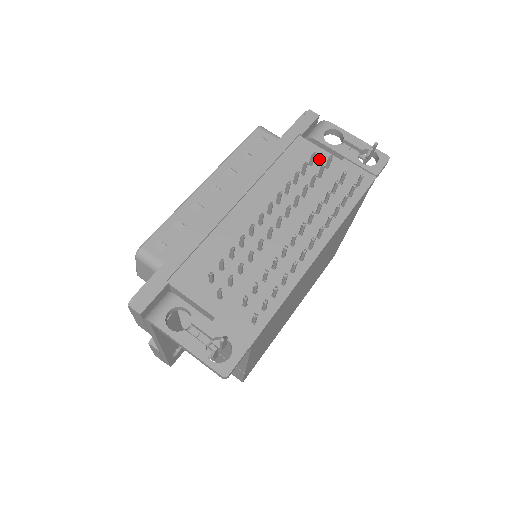
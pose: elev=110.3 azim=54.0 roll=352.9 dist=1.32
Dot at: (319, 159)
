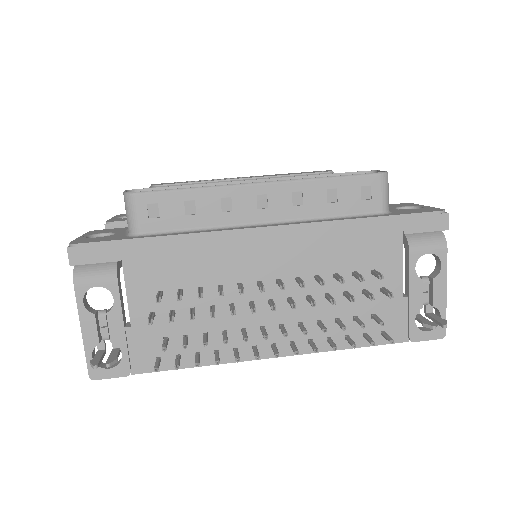
Dot at: (386, 274)
